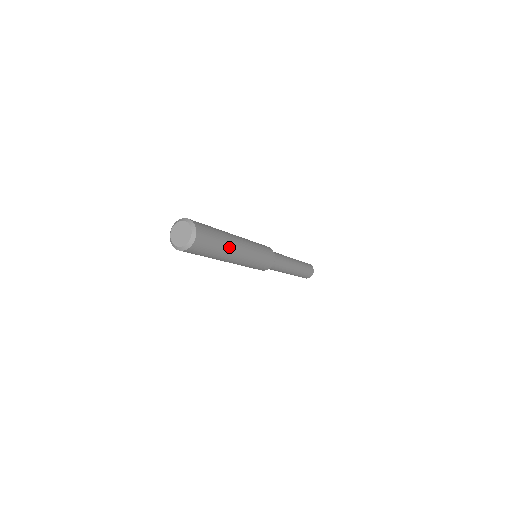
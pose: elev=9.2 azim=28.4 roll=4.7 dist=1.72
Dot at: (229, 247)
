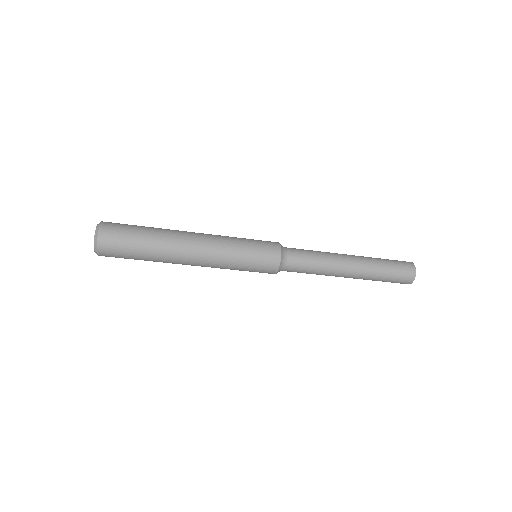
Dot at: (165, 252)
